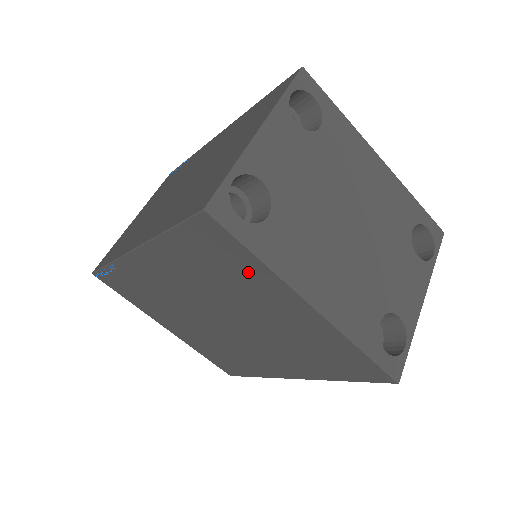
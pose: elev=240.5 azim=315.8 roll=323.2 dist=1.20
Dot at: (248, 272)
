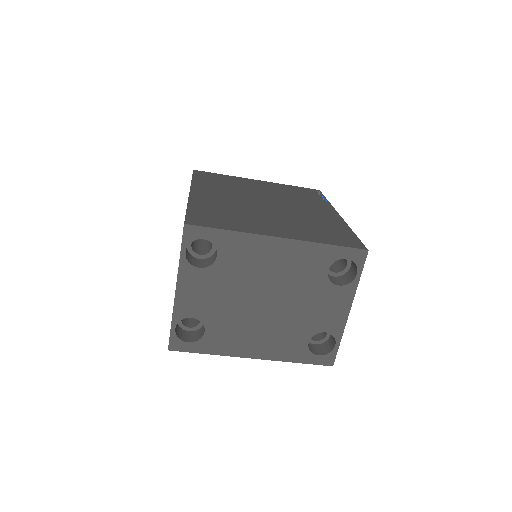
Dot at: occluded
